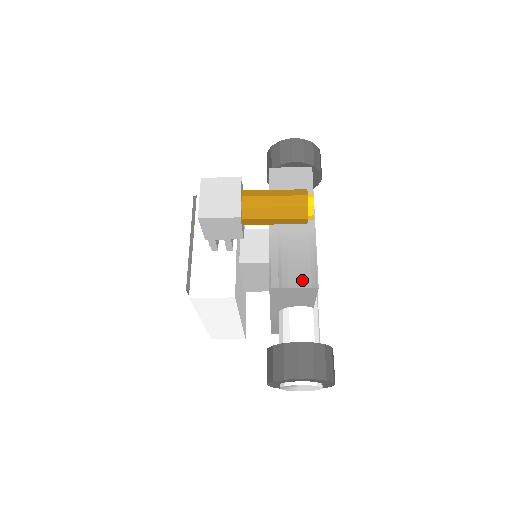
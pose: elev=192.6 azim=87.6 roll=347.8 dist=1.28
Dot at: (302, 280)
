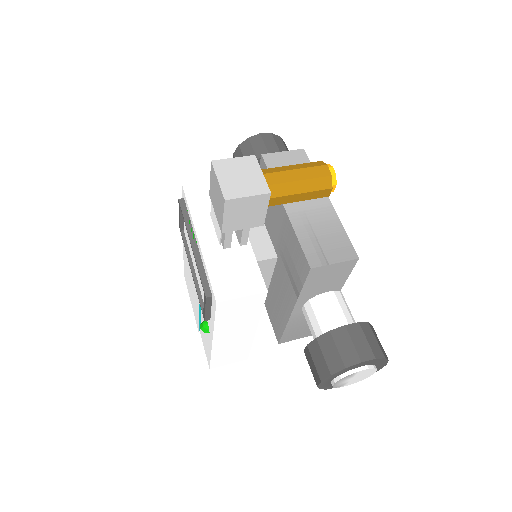
Dot at: (340, 254)
